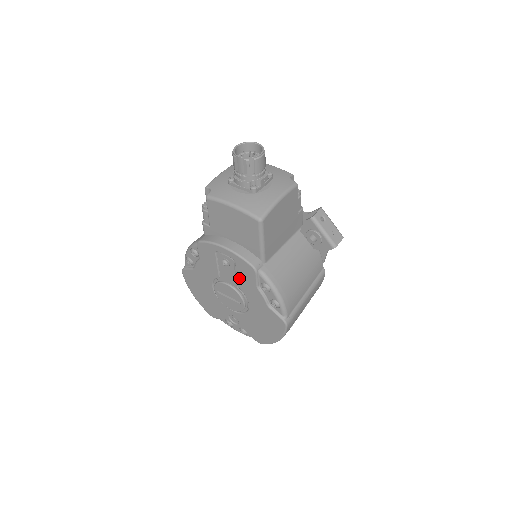
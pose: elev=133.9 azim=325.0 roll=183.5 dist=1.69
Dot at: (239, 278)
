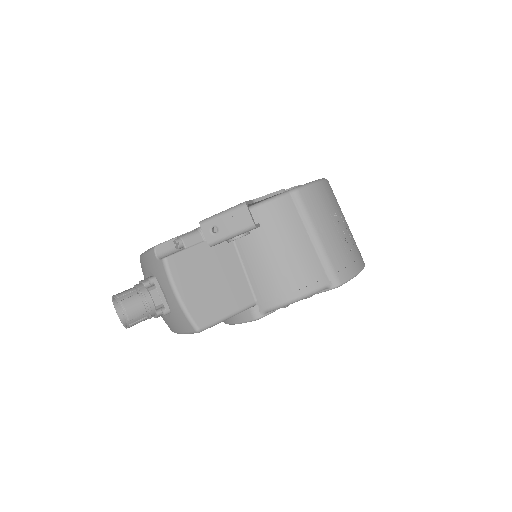
Dot at: occluded
